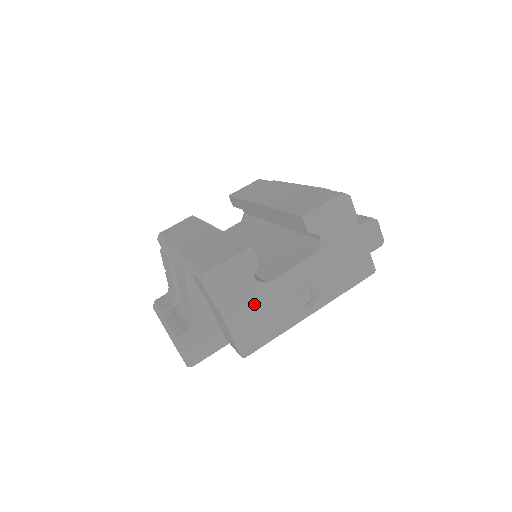
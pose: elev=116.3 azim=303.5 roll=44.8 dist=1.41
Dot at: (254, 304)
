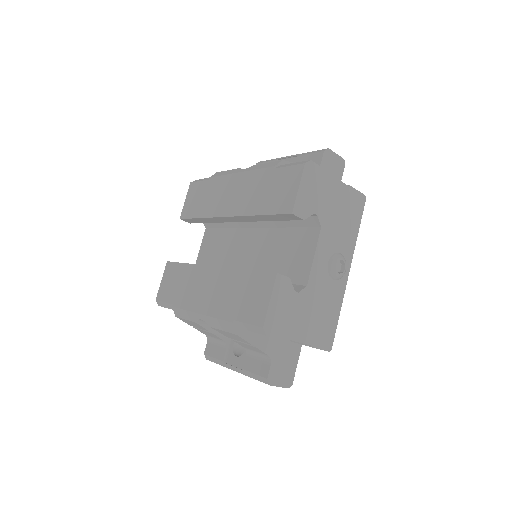
Dot at: (310, 310)
